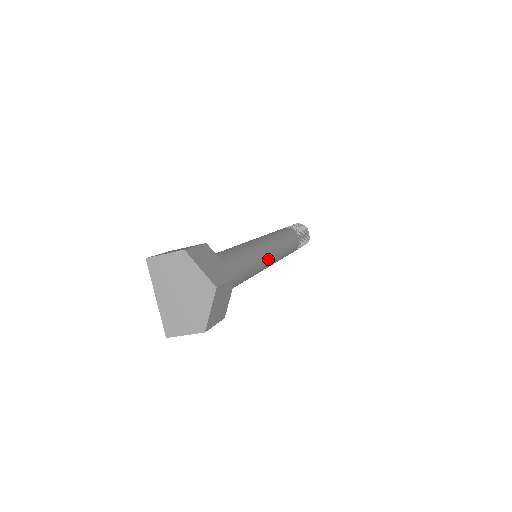
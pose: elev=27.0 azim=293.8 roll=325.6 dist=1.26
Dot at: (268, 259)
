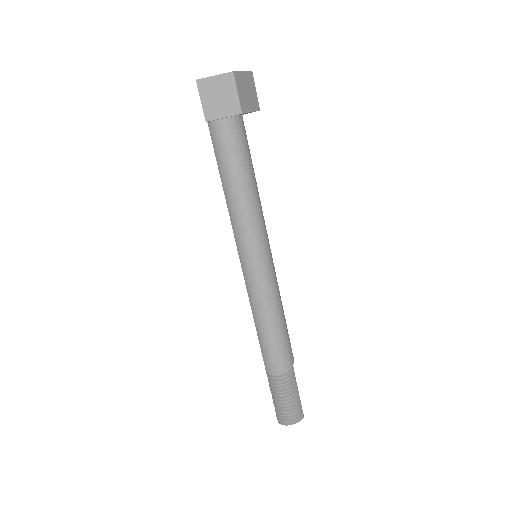
Dot at: (269, 249)
